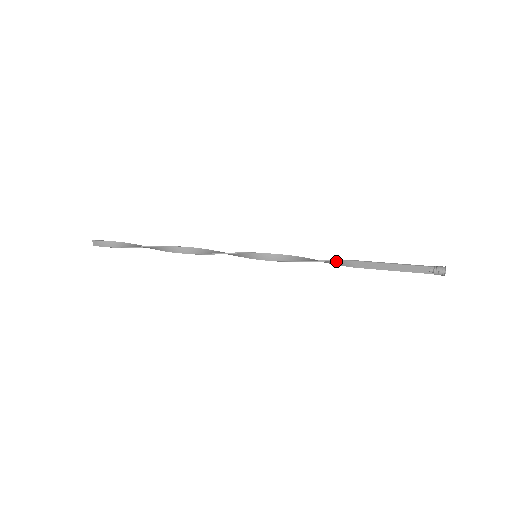
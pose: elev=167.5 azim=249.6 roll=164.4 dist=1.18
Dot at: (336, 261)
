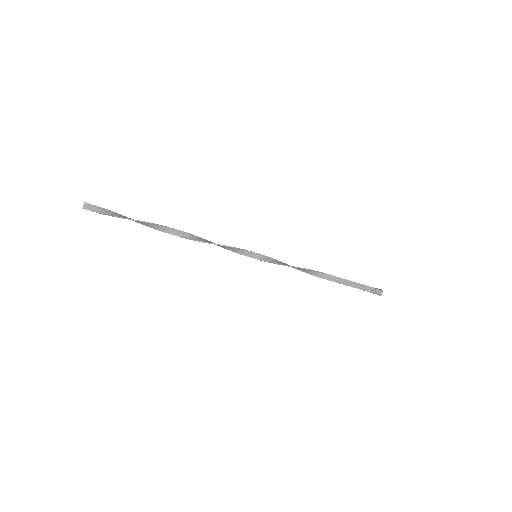
Dot at: (317, 272)
